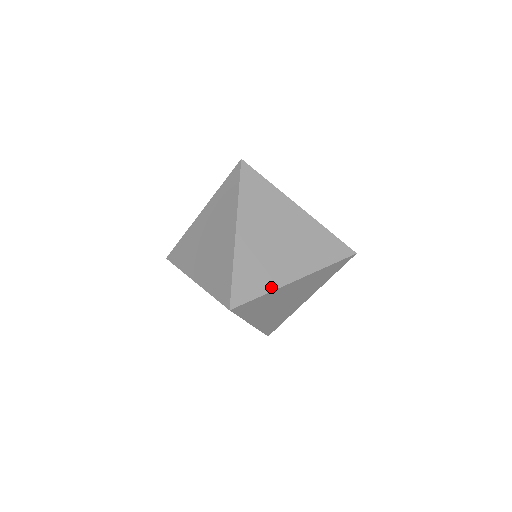
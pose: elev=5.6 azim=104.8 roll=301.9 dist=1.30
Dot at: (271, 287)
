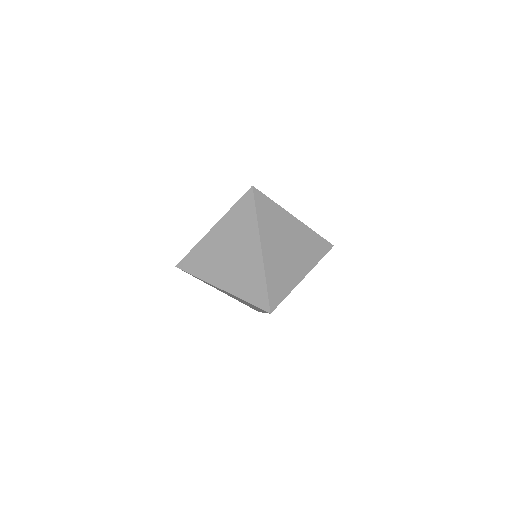
Dot at: occluded
